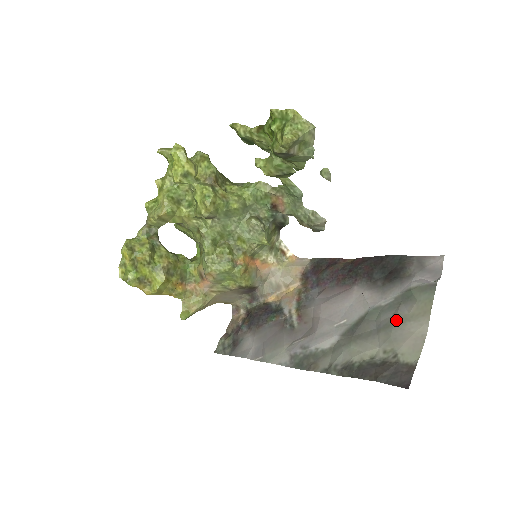
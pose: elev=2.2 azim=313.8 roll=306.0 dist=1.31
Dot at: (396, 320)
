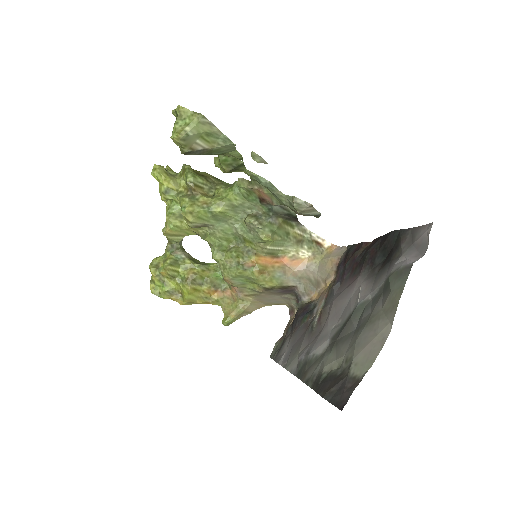
Dot at: (369, 318)
